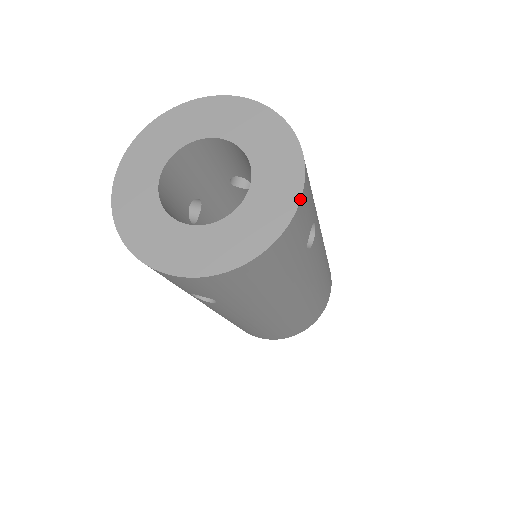
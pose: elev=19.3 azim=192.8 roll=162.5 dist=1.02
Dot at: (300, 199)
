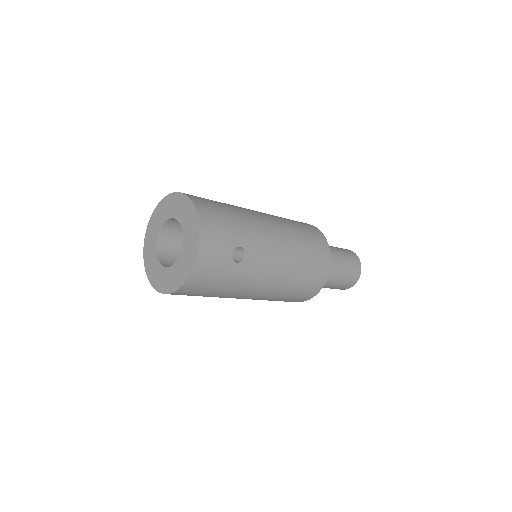
Dot at: (198, 249)
